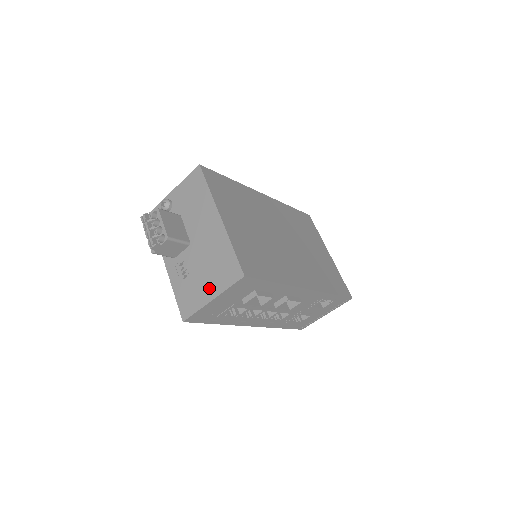
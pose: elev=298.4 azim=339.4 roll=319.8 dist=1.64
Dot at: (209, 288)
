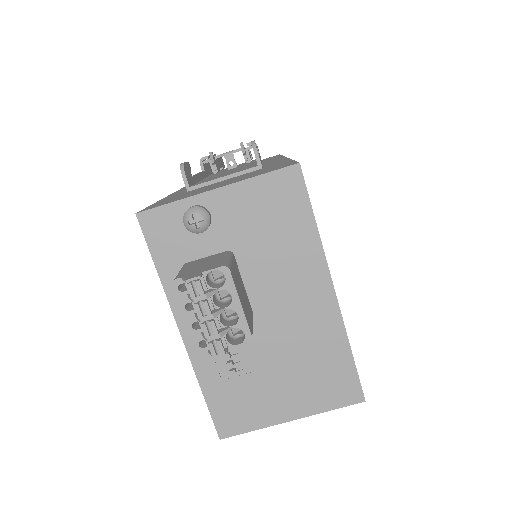
Dot at: (288, 402)
